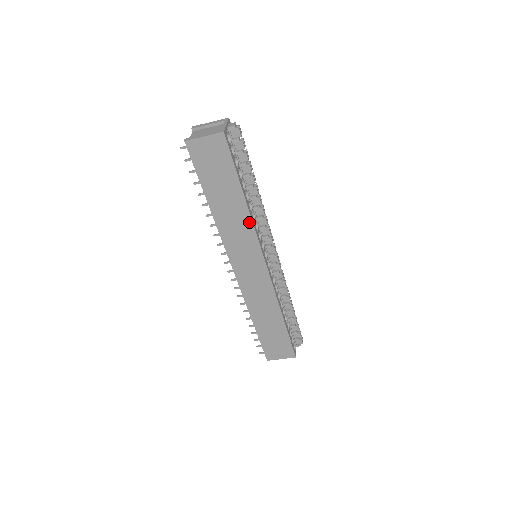
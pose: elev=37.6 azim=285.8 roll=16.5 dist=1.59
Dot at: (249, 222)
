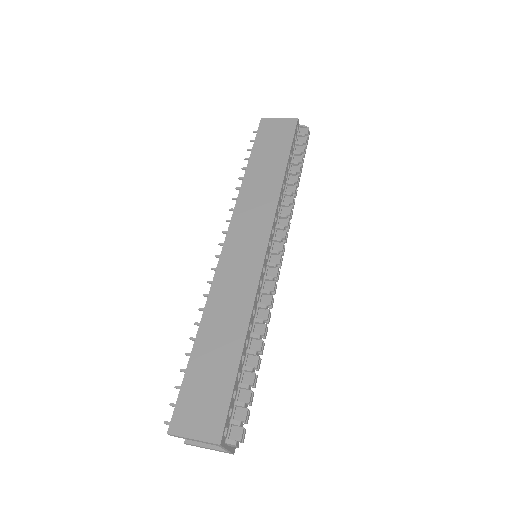
Dot at: occluded
